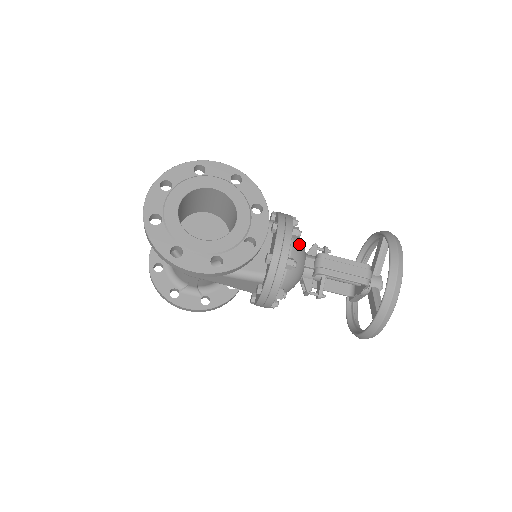
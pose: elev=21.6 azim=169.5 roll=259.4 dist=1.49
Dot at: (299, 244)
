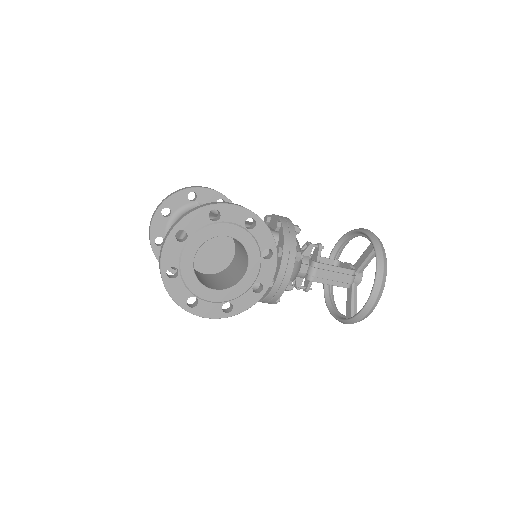
Dot at: occluded
